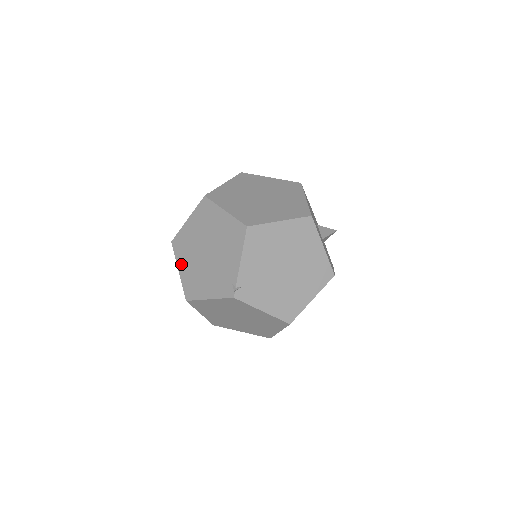
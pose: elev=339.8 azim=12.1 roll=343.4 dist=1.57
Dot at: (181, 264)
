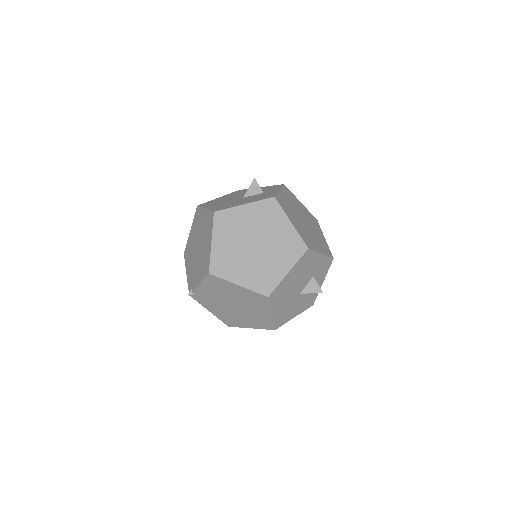
Dot at: (192, 229)
